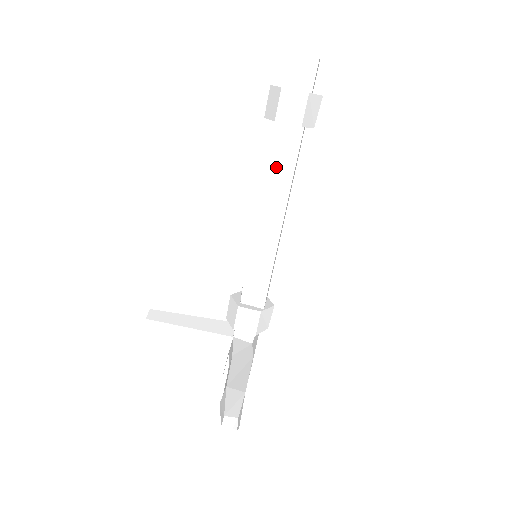
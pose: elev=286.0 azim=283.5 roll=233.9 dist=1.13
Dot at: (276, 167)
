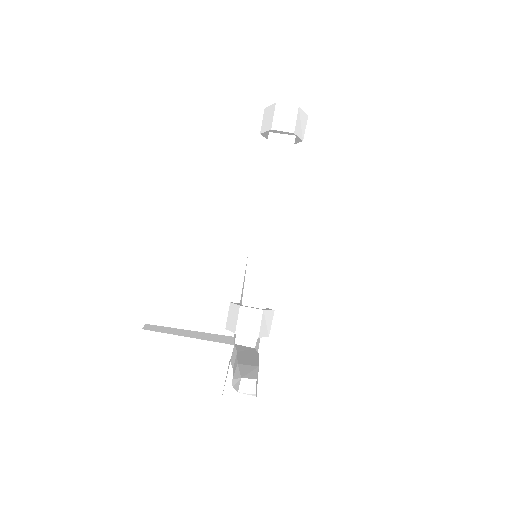
Dot at: (273, 170)
